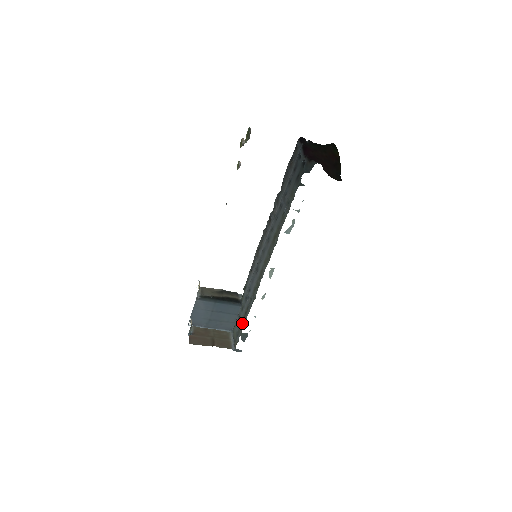
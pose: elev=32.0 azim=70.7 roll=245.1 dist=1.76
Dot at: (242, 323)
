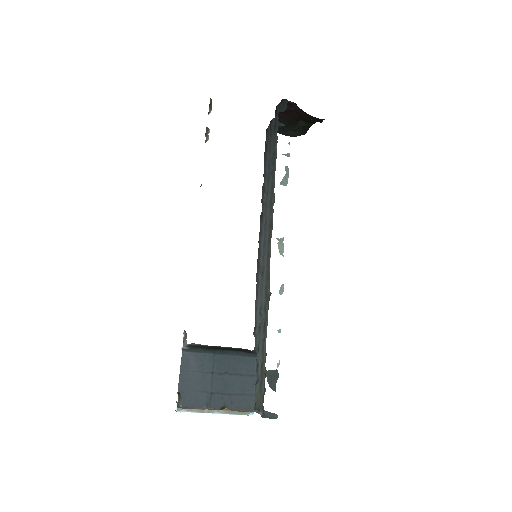
Dot at: (262, 355)
